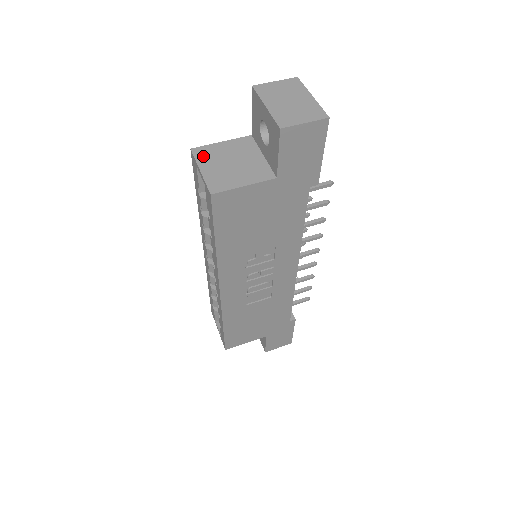
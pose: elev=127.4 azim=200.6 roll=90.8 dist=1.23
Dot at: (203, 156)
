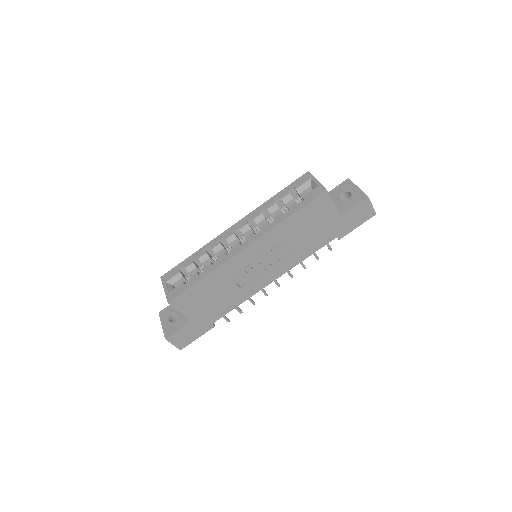
Dot at: occluded
